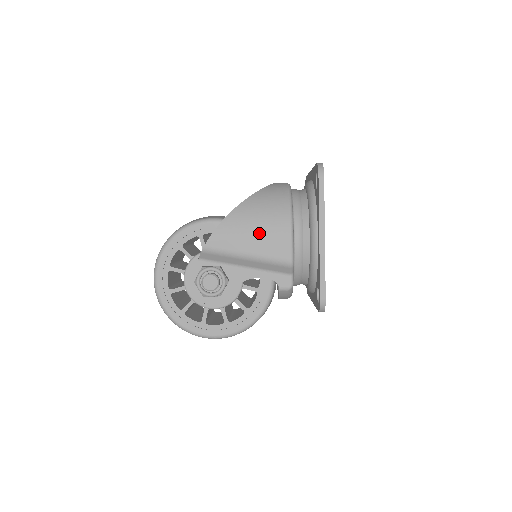
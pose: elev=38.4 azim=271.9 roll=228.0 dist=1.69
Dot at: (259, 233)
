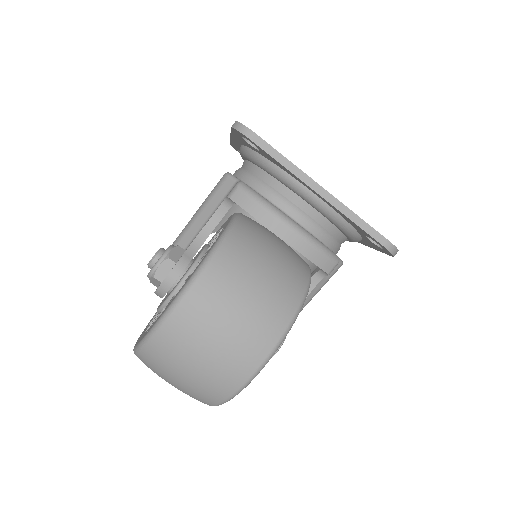
Dot at: occluded
